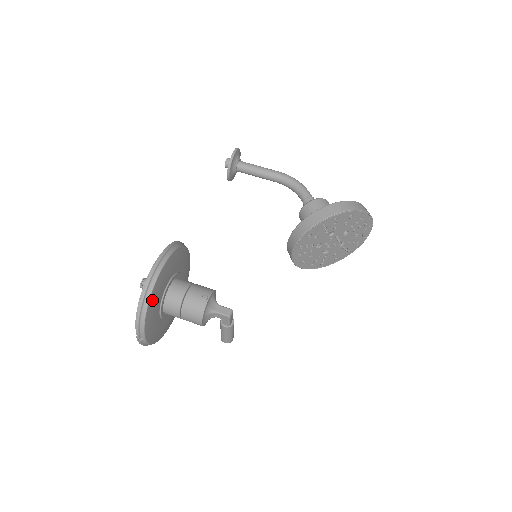
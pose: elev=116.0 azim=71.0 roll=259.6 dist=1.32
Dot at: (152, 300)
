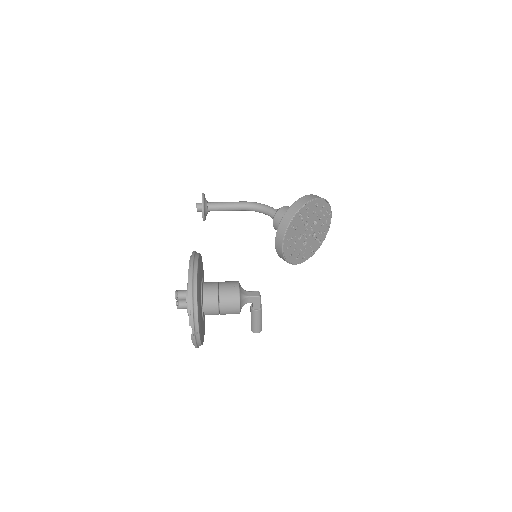
Dot at: (198, 292)
